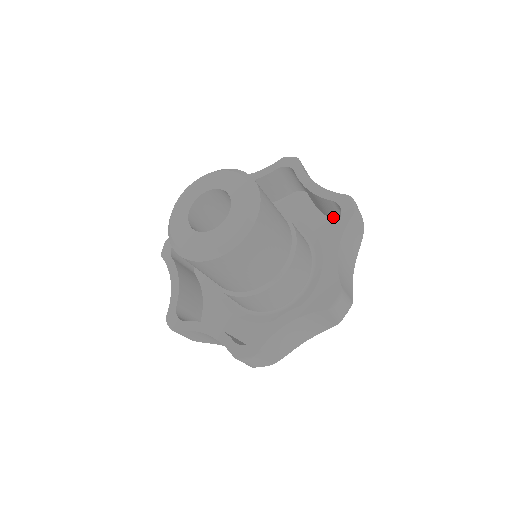
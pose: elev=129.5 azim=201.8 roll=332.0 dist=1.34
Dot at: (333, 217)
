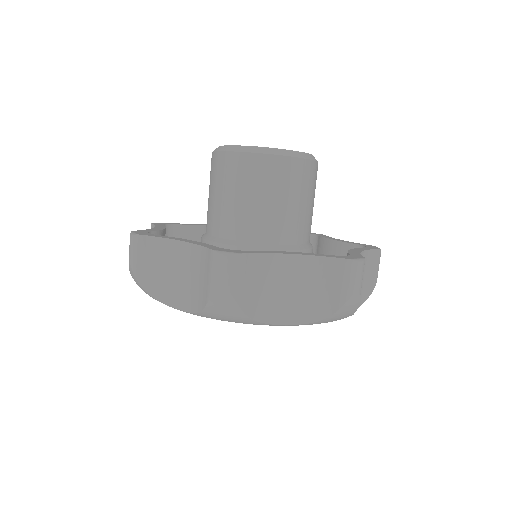
Dot at: occluded
